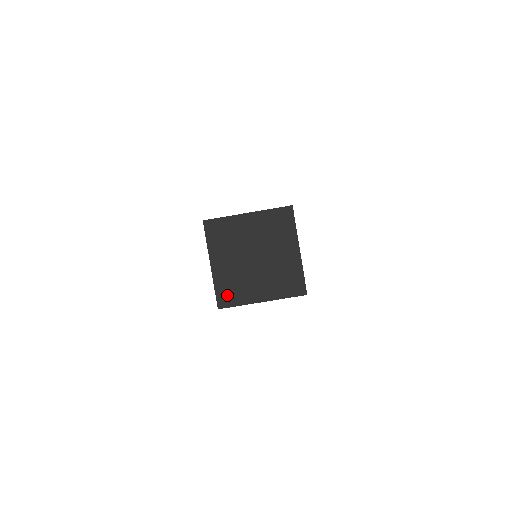
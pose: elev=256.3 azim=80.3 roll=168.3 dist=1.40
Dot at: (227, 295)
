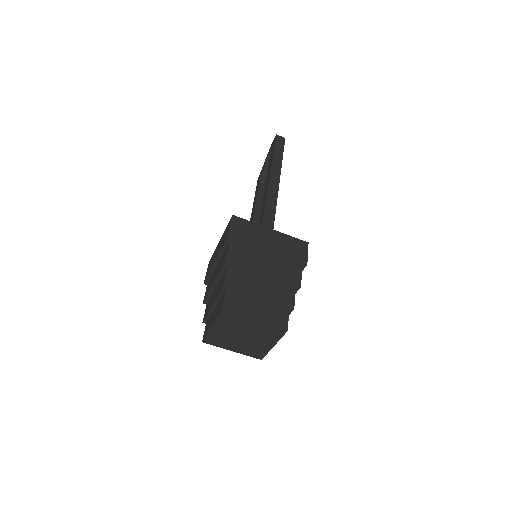
Dot at: (213, 340)
